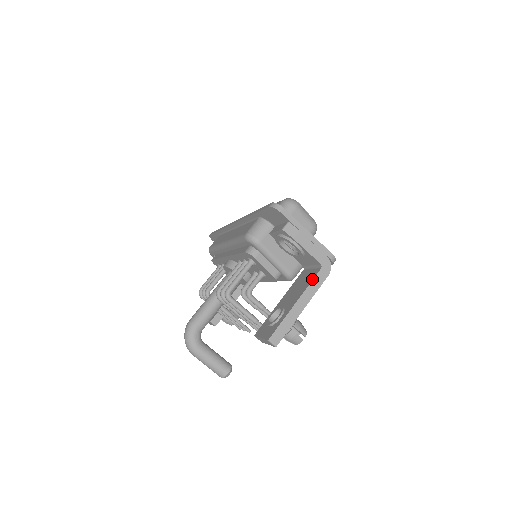
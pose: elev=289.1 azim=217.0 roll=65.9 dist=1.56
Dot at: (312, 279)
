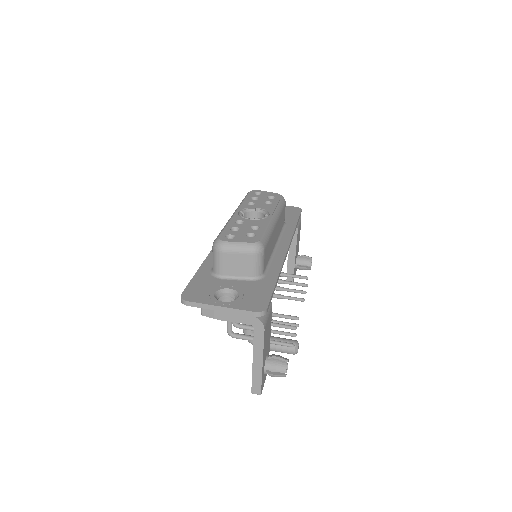
Dot at: (253, 338)
